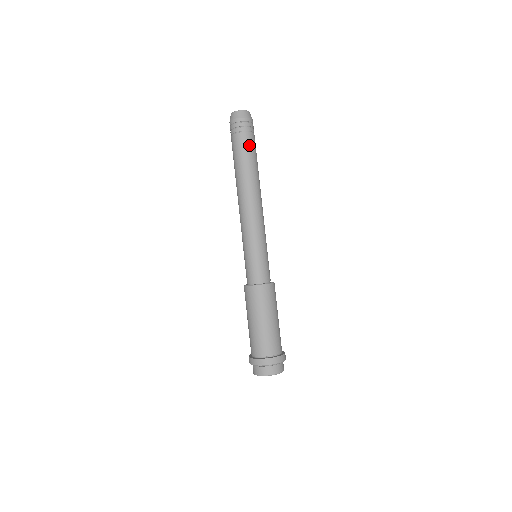
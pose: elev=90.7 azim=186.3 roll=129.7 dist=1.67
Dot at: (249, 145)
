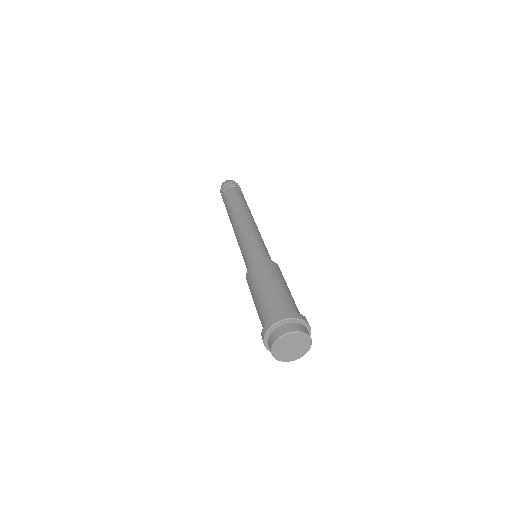
Dot at: (230, 193)
